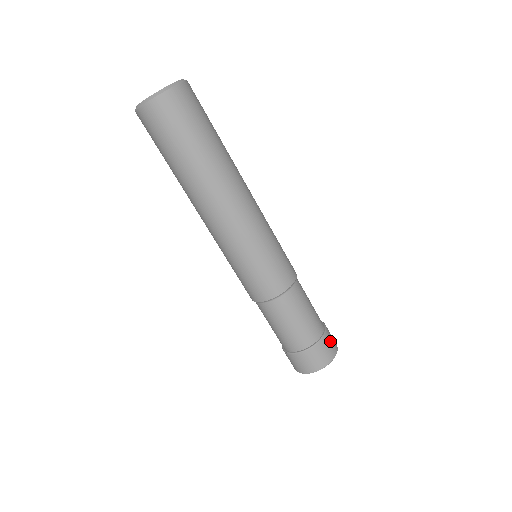
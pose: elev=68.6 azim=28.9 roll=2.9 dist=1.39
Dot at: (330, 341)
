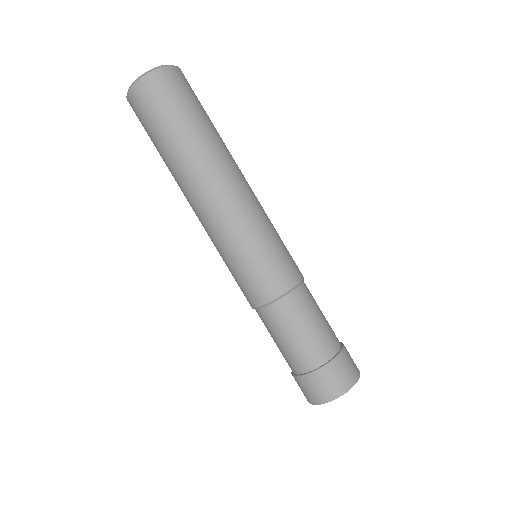
Dot at: (337, 374)
